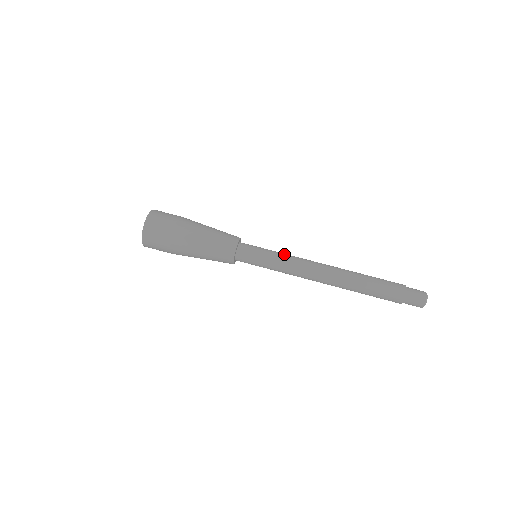
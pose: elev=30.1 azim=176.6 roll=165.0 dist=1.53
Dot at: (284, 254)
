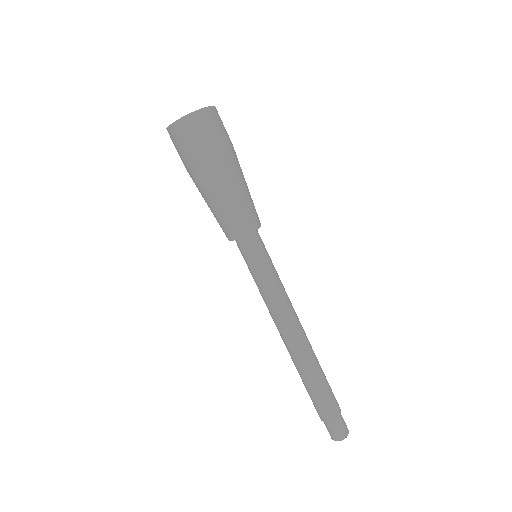
Dot at: occluded
